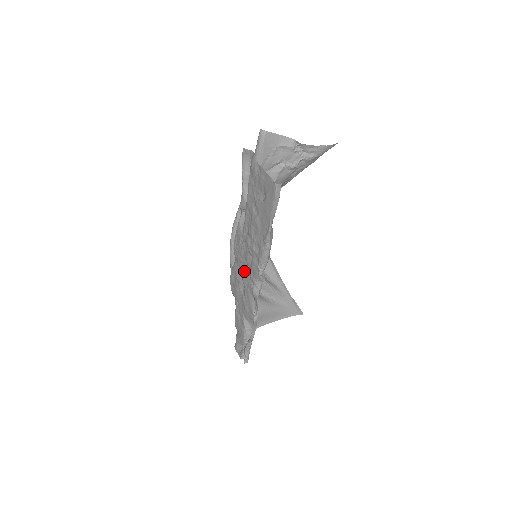
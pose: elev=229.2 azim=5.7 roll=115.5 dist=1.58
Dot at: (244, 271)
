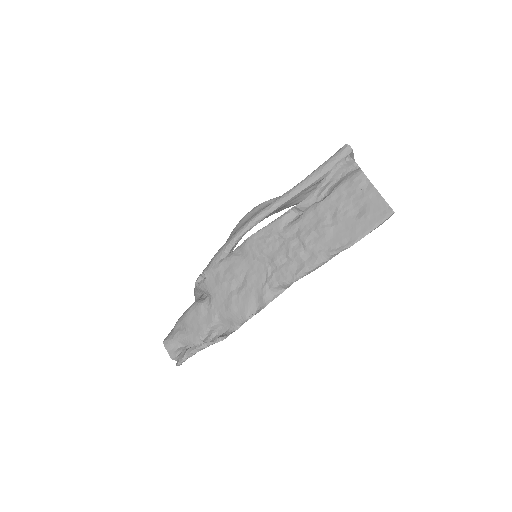
Dot at: (257, 269)
